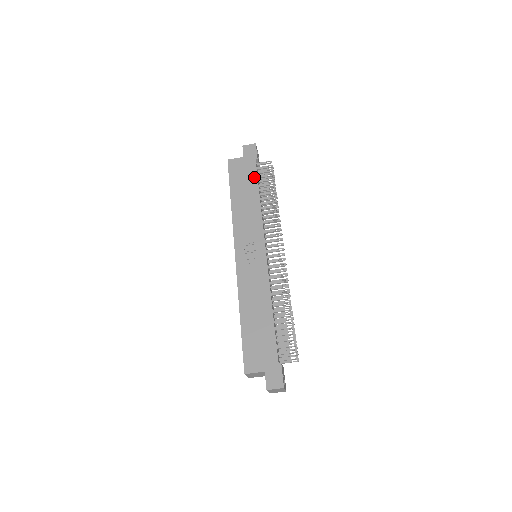
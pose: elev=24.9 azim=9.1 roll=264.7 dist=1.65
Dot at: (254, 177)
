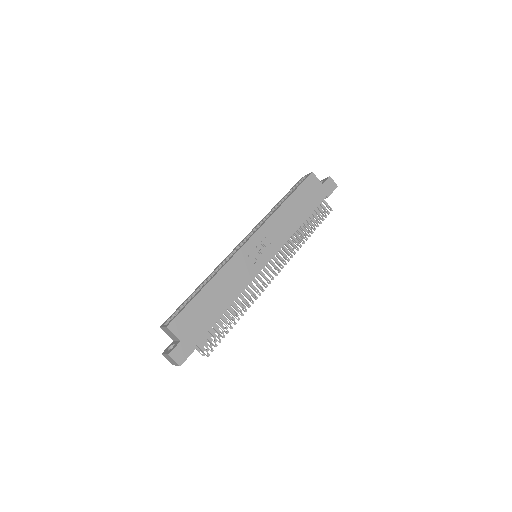
Dot at: (314, 206)
